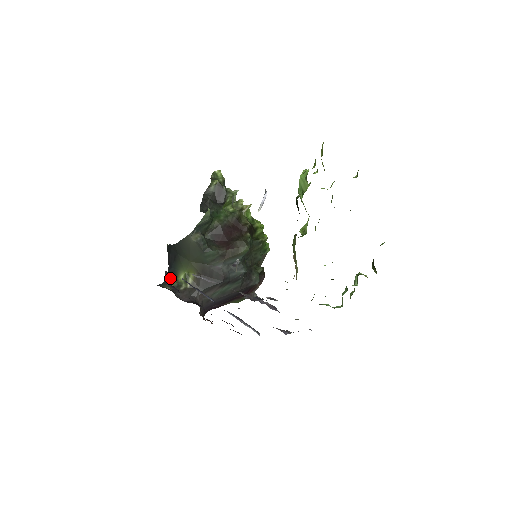
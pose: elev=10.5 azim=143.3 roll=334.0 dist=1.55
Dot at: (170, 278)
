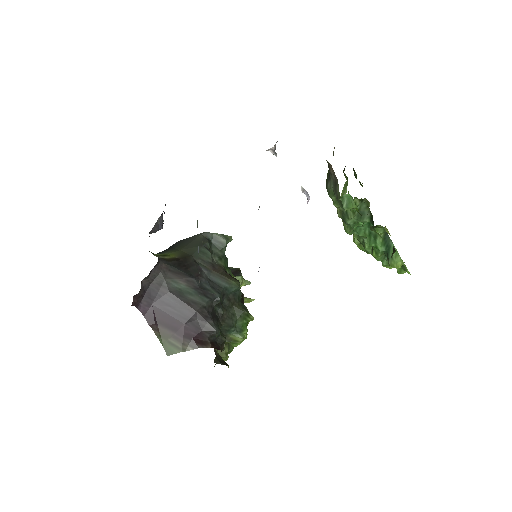
Dot at: (160, 226)
